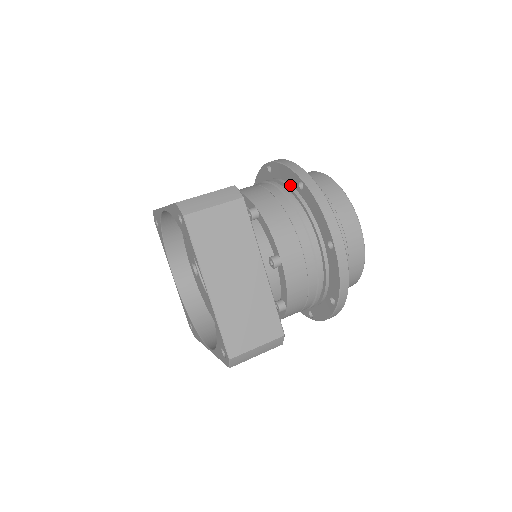
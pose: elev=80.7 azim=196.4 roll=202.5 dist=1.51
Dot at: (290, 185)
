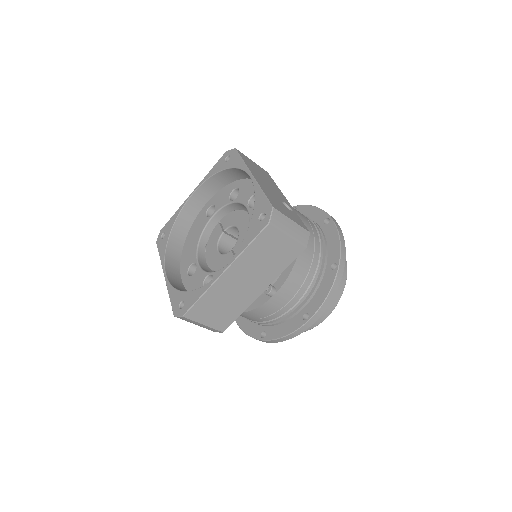
Dot at: (327, 253)
